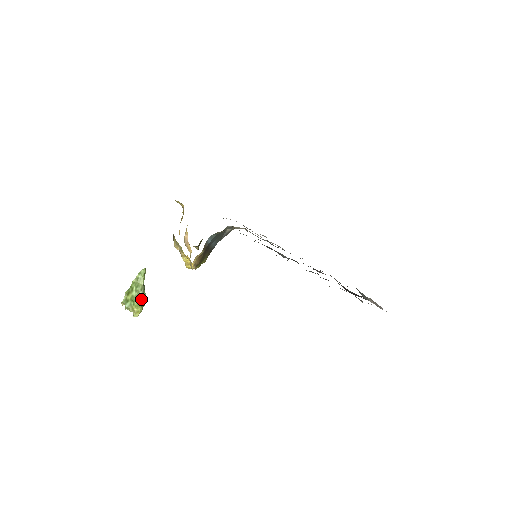
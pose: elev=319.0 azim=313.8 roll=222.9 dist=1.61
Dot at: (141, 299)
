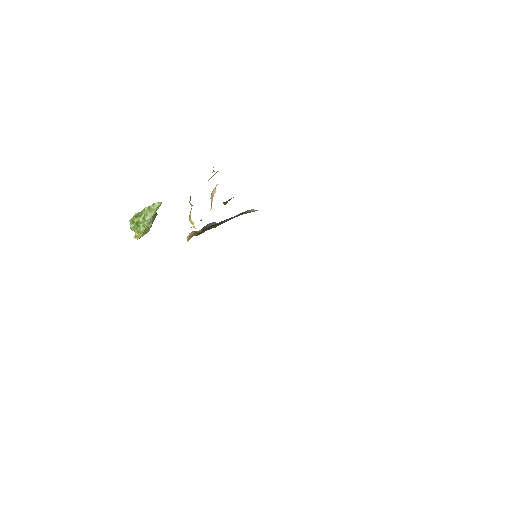
Dot at: (145, 227)
